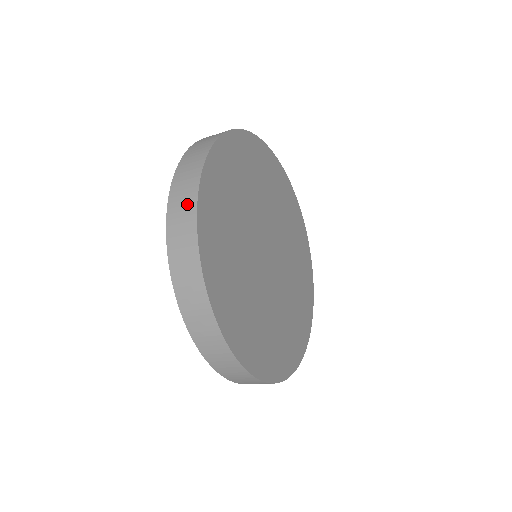
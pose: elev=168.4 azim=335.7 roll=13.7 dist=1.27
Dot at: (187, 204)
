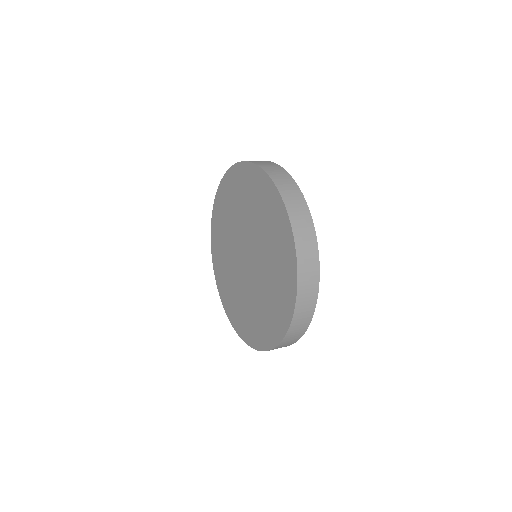
Dot at: (311, 296)
